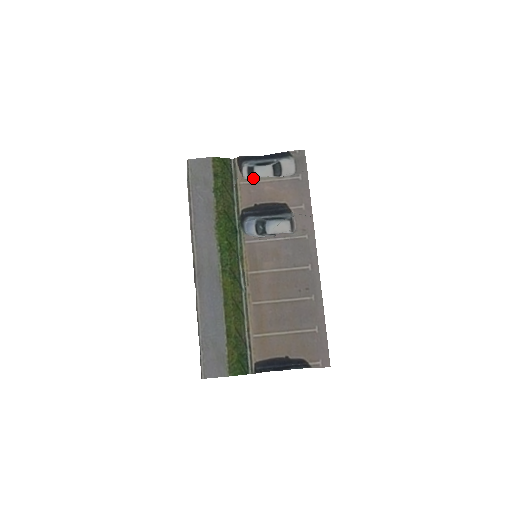
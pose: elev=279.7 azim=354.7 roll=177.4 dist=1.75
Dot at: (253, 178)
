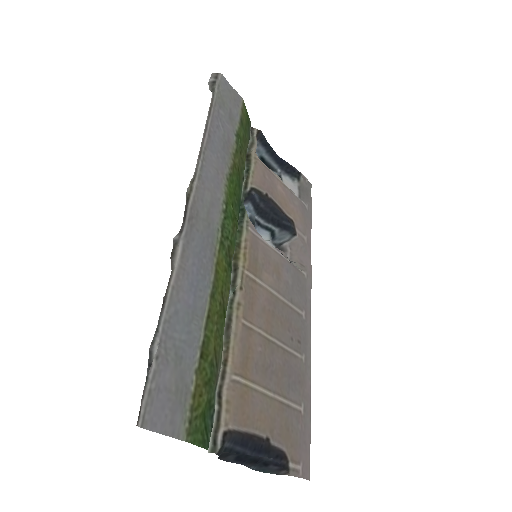
Dot at: occluded
